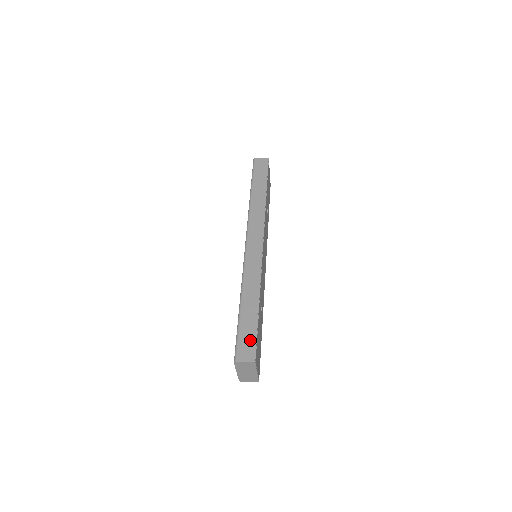
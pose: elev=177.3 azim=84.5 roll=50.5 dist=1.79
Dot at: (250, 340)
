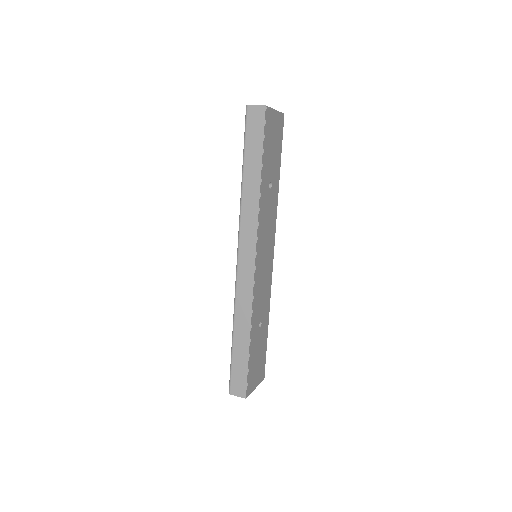
Dot at: (241, 377)
